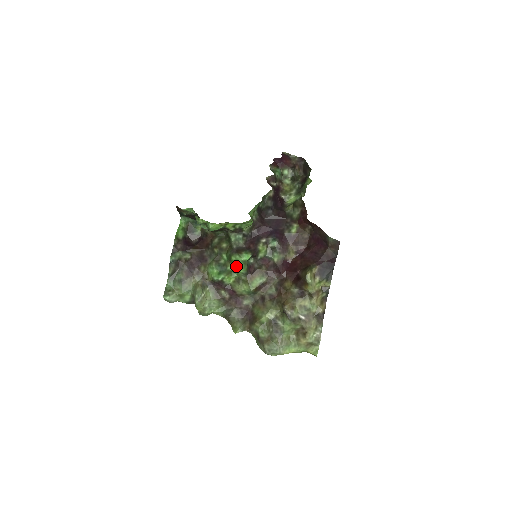
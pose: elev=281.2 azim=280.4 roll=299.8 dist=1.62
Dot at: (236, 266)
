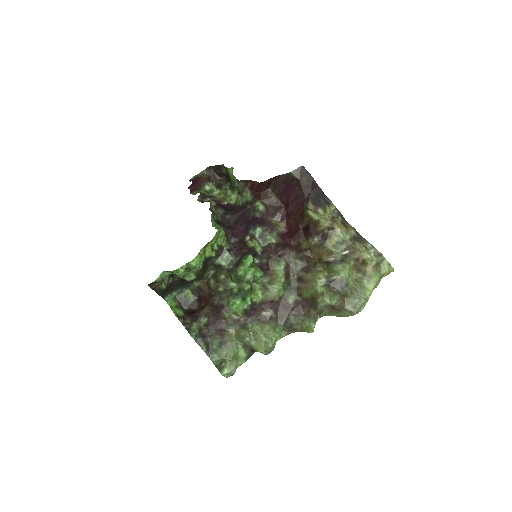
Dot at: (249, 275)
